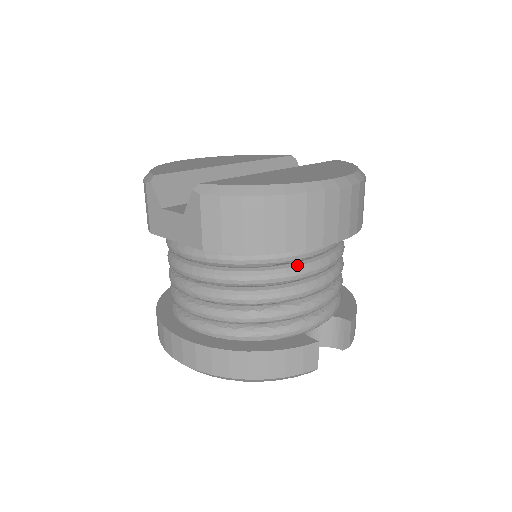
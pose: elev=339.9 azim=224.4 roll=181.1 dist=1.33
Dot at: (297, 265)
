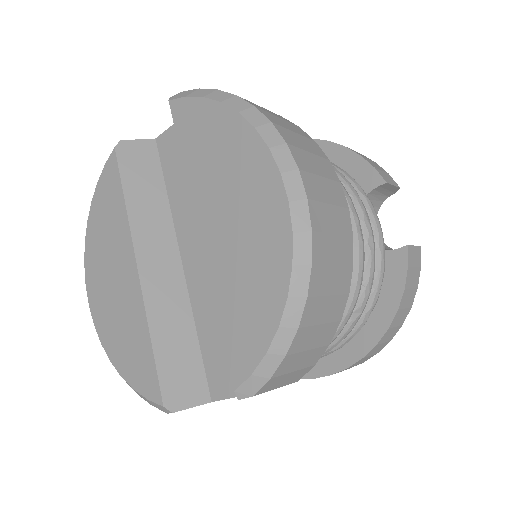
Dot at: occluded
